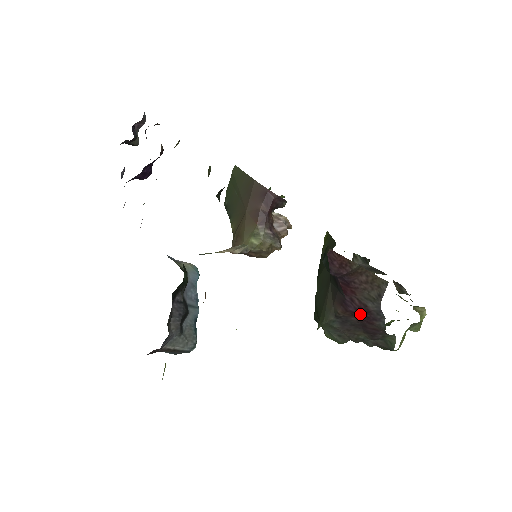
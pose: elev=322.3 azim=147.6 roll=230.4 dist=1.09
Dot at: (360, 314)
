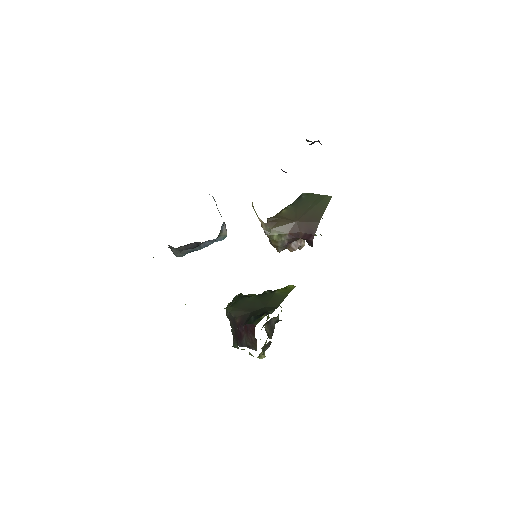
Dot at: (239, 333)
